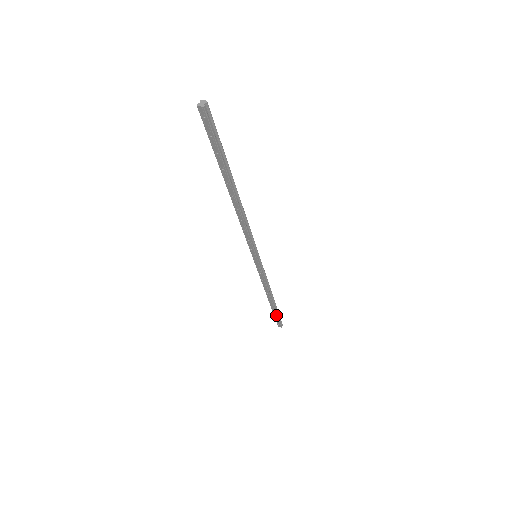
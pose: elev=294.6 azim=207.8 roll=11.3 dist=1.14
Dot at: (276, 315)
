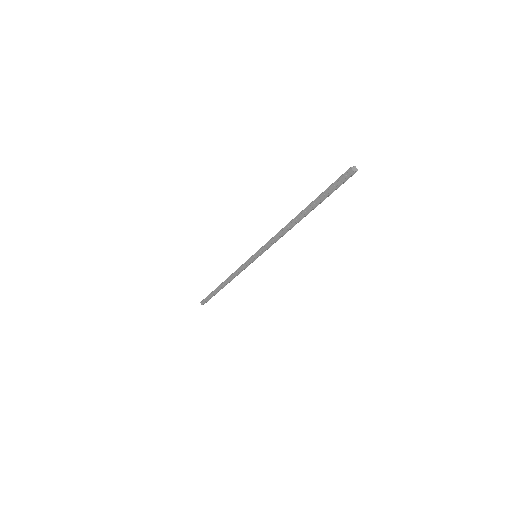
Dot at: (212, 296)
